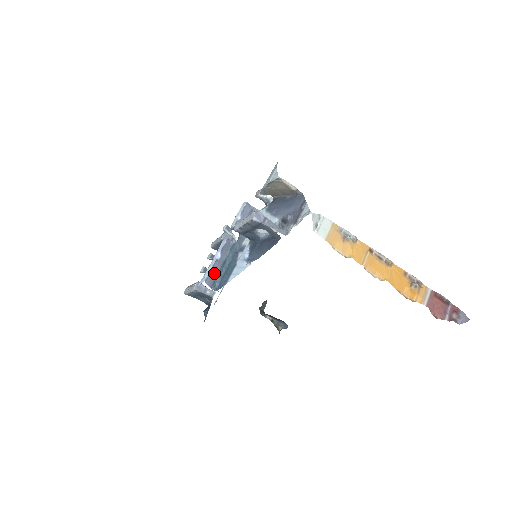
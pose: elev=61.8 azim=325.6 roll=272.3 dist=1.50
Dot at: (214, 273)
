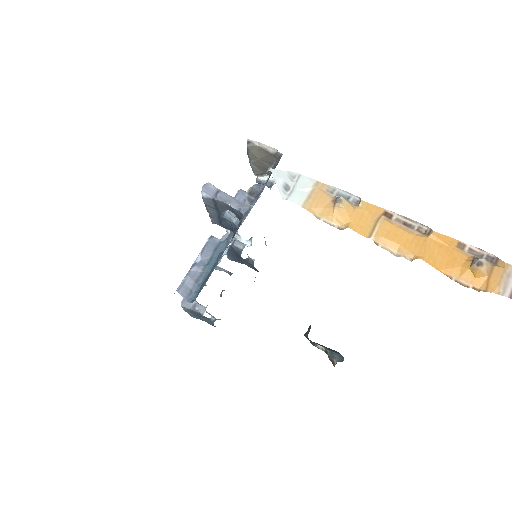
Dot at: (191, 280)
